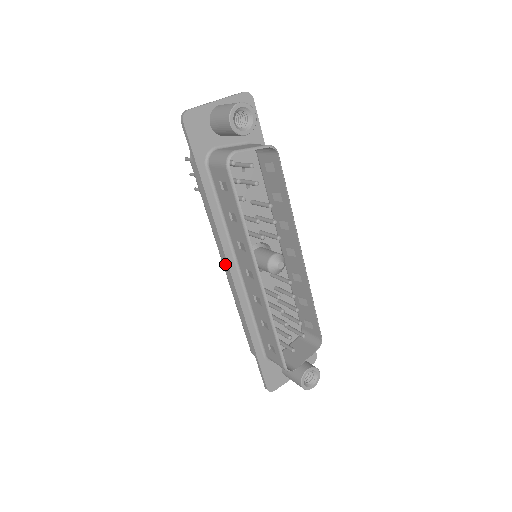
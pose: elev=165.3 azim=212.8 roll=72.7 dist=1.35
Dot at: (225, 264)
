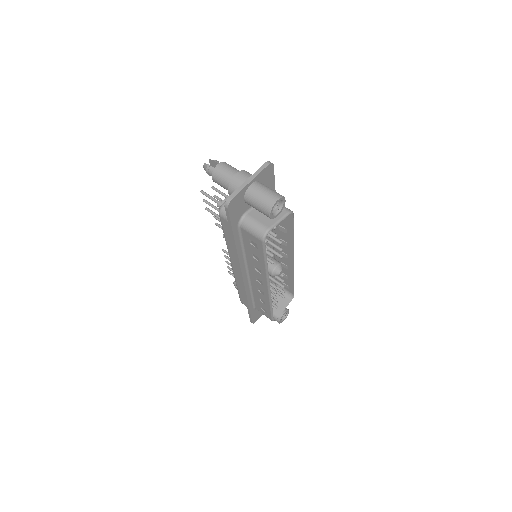
Dot at: (235, 267)
